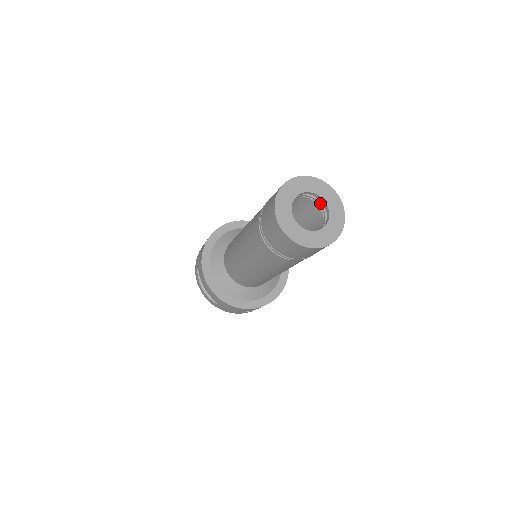
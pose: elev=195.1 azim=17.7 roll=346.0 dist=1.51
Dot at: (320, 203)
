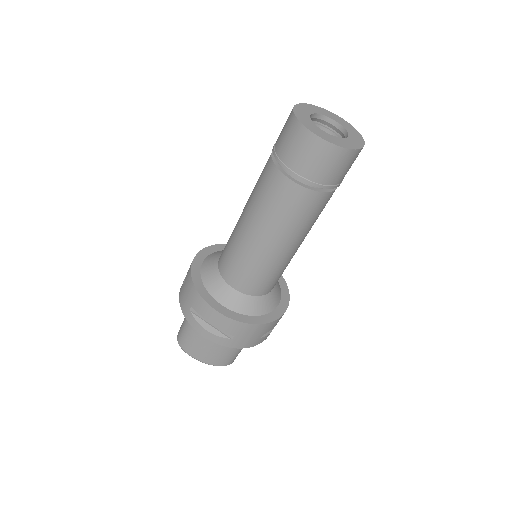
Dot at: occluded
